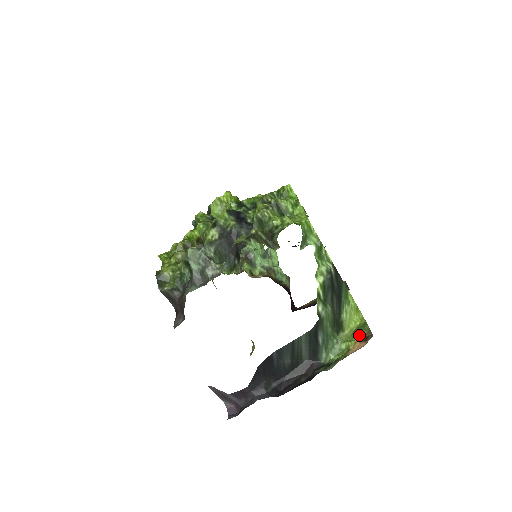
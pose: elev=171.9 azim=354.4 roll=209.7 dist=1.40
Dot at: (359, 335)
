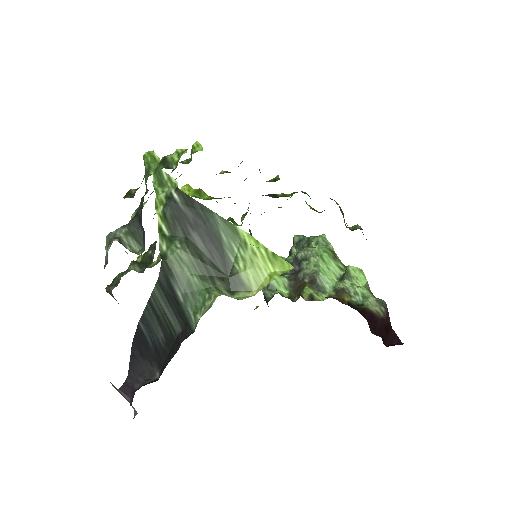
Dot at: occluded
